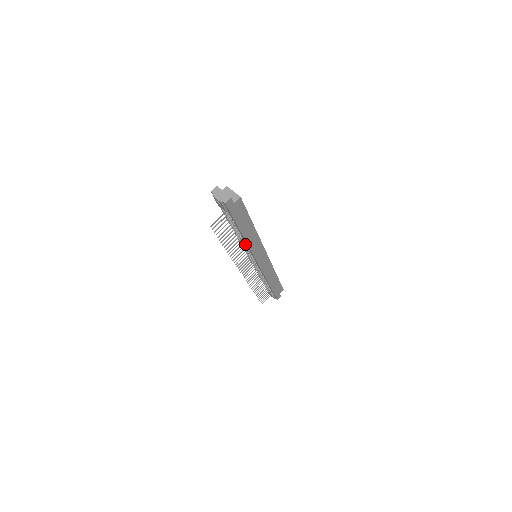
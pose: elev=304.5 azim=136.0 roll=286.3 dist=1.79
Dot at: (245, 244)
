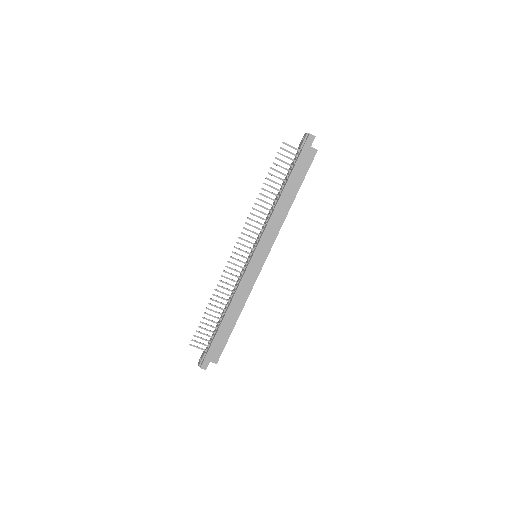
Dot at: (271, 213)
